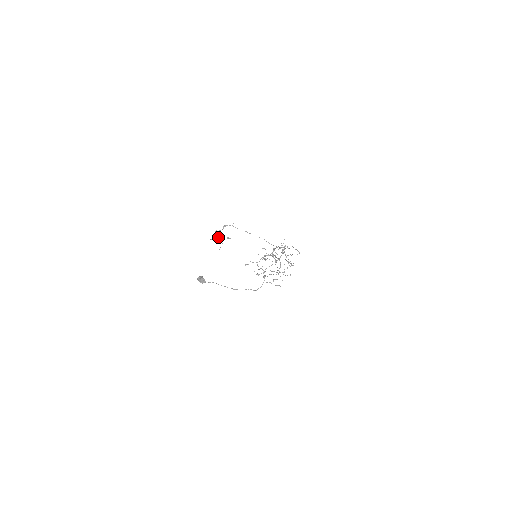
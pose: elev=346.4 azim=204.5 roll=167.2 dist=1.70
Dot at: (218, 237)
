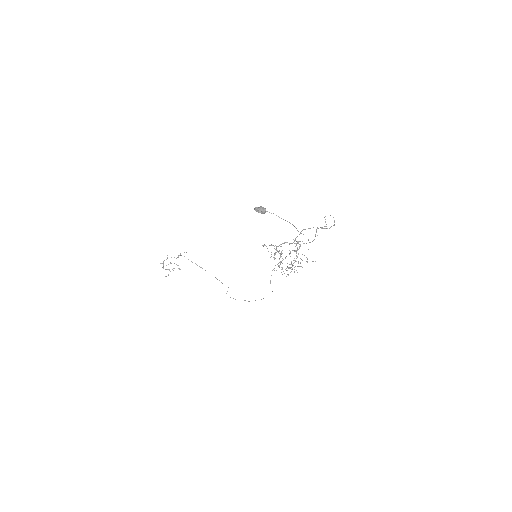
Dot at: occluded
